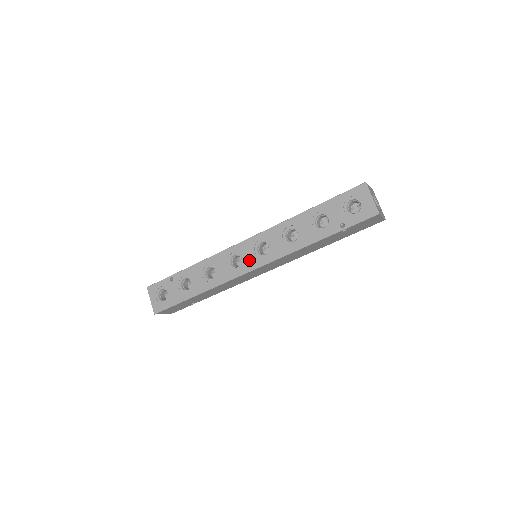
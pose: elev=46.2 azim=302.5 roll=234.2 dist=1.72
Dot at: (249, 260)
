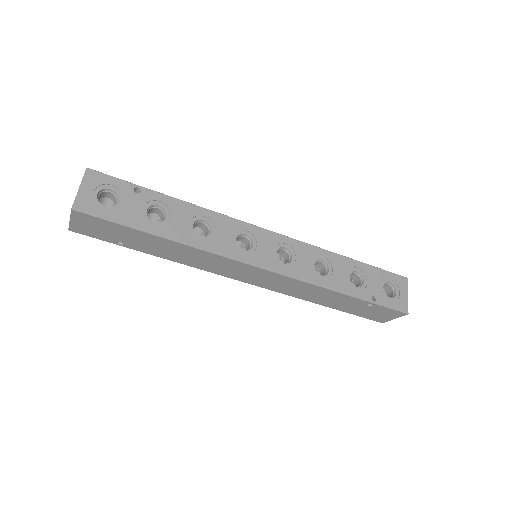
Dot at: (262, 254)
